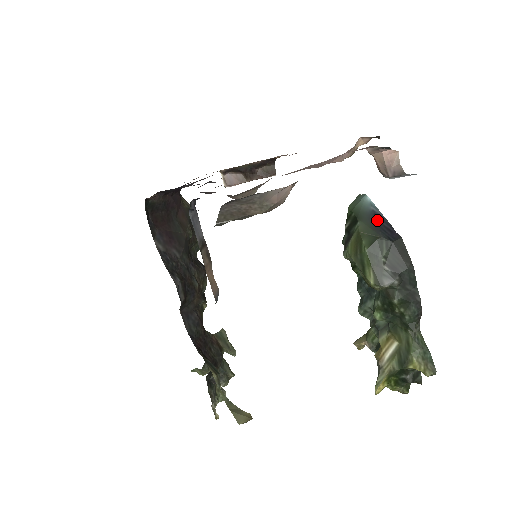
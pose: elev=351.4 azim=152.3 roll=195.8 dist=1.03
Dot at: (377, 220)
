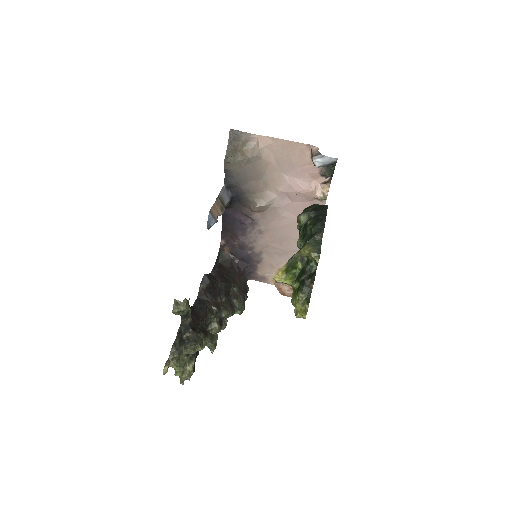
Dot at: occluded
